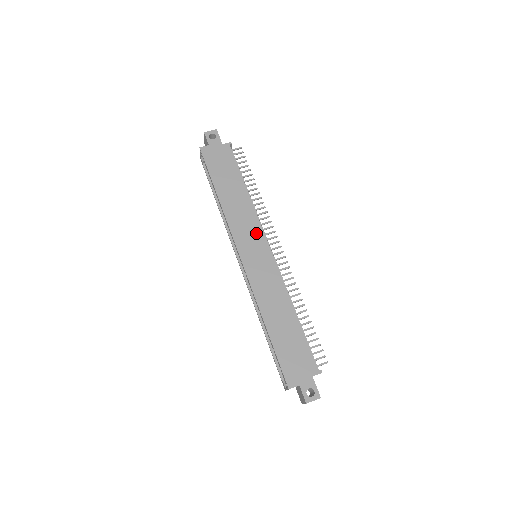
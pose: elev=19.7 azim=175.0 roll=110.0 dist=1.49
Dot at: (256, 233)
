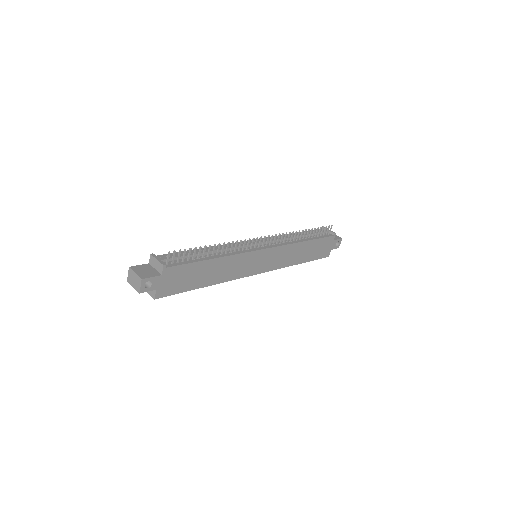
Dot at: (250, 258)
